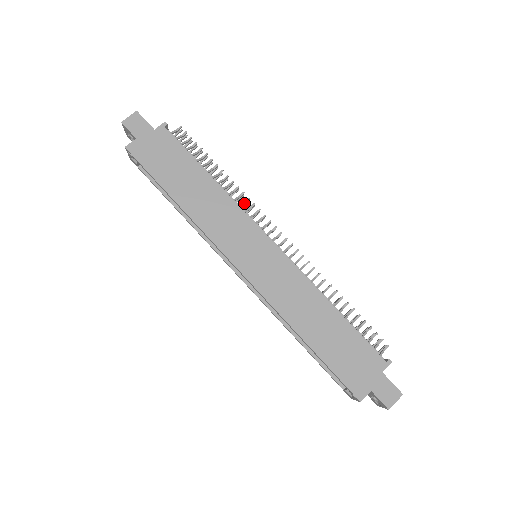
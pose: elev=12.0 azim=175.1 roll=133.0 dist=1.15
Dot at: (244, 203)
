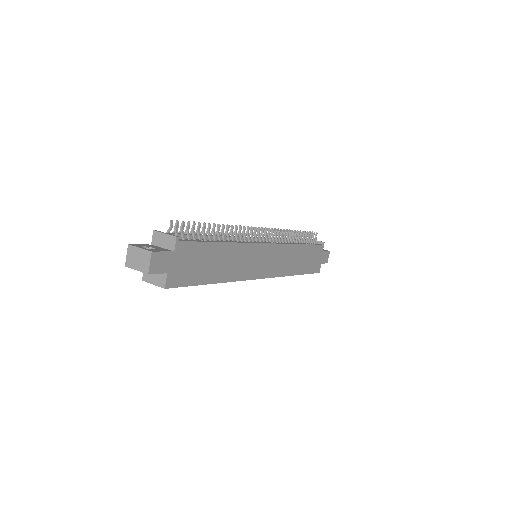
Dot at: occluded
